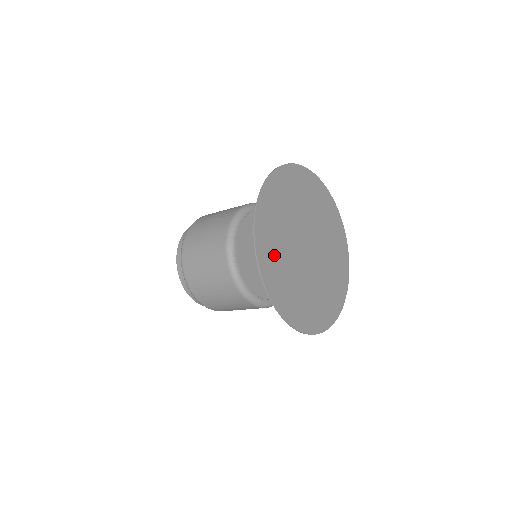
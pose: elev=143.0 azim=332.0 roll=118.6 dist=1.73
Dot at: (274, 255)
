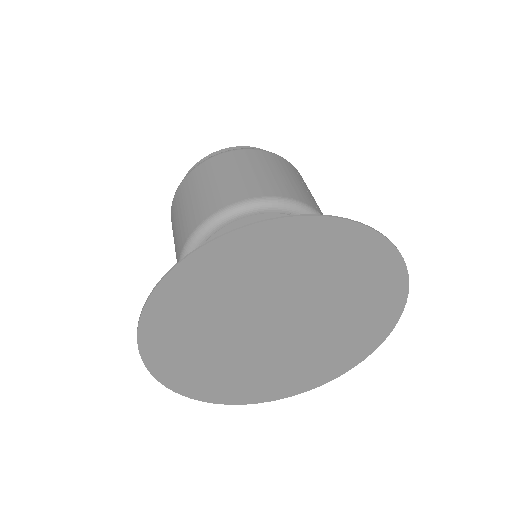
Dot at: (183, 326)
